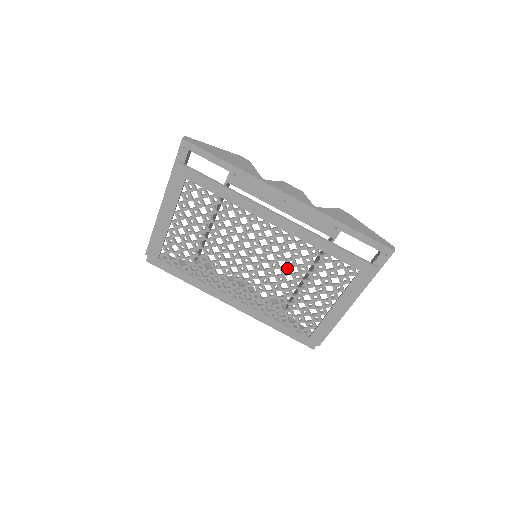
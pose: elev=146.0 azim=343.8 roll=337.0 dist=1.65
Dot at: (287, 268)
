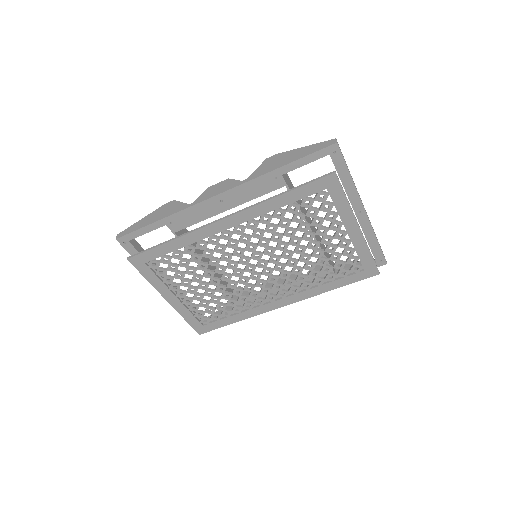
Dot at: (280, 244)
